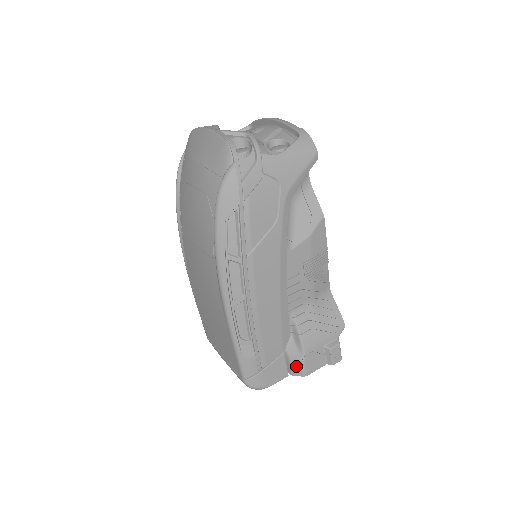
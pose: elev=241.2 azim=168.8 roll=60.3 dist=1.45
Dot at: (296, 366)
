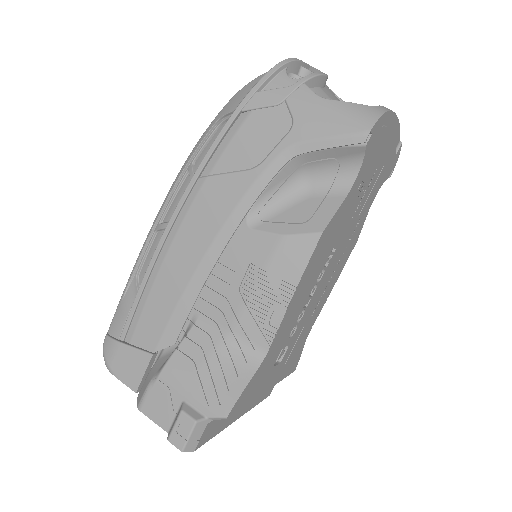
Dot at: (145, 384)
